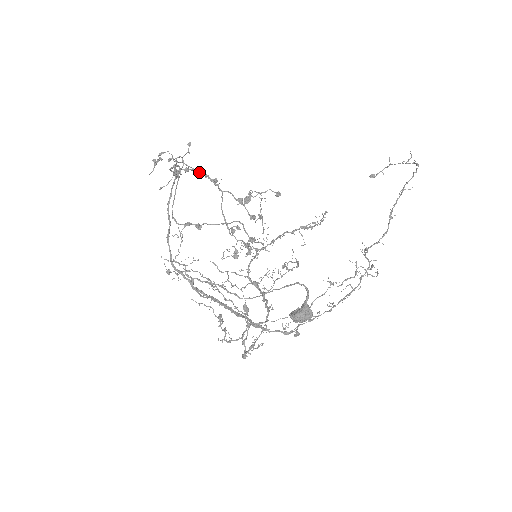
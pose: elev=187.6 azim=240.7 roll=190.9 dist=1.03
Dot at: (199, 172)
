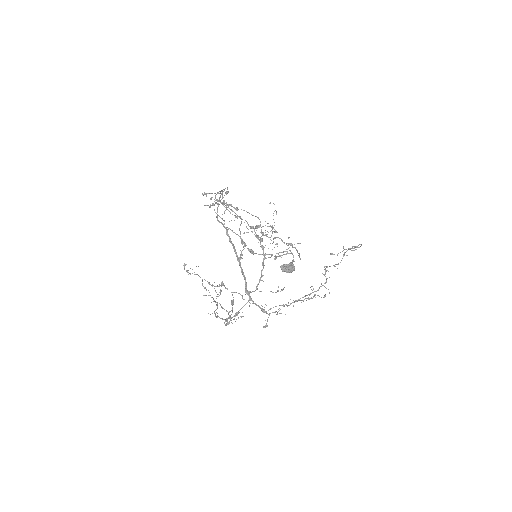
Dot at: (229, 208)
